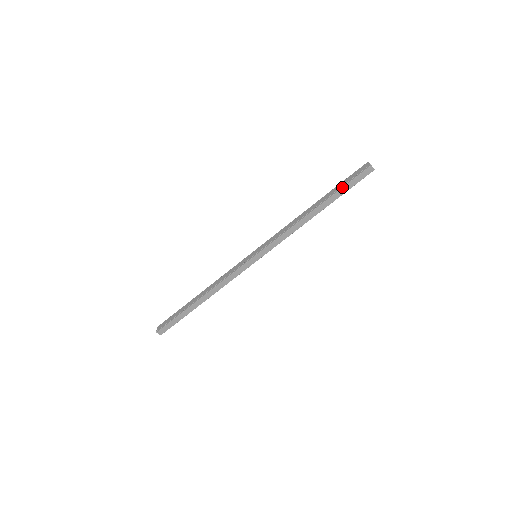
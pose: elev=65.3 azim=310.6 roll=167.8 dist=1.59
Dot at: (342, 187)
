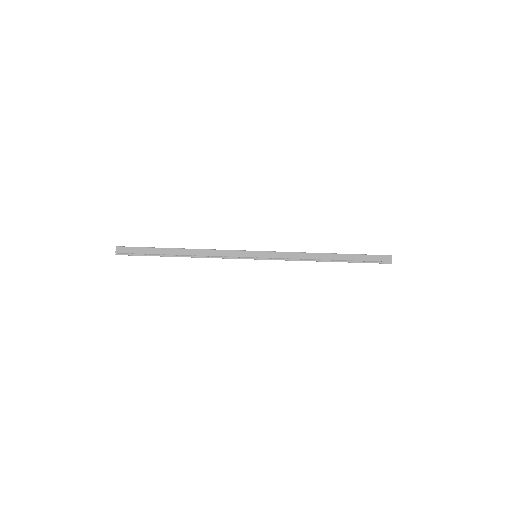
Dot at: occluded
